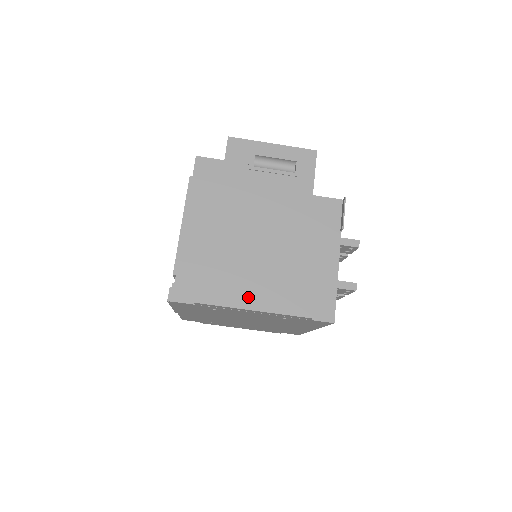
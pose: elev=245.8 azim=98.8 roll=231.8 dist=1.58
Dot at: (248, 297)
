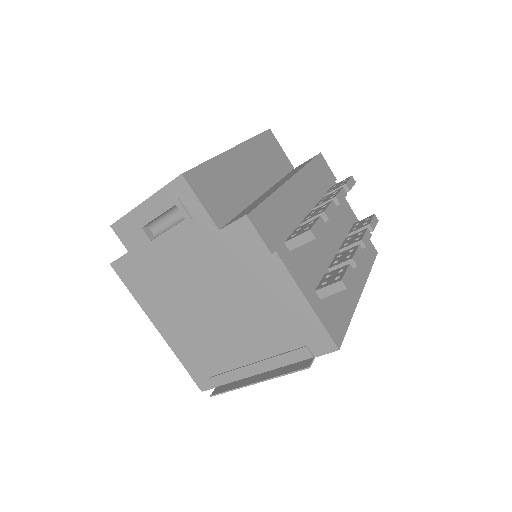
Dot at: (248, 363)
